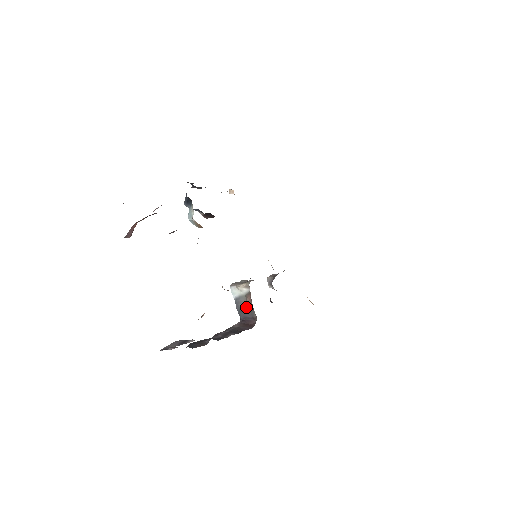
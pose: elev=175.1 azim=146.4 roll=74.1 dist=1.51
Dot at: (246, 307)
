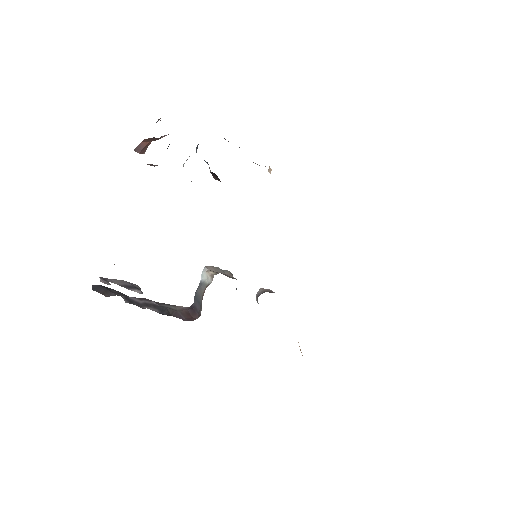
Dot at: (201, 297)
